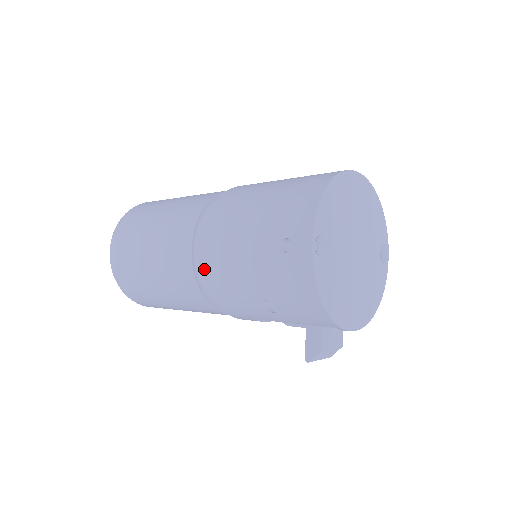
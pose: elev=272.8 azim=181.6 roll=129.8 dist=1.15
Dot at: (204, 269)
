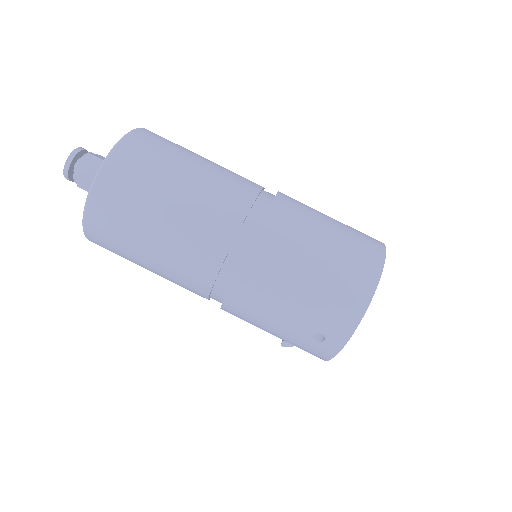
Dot at: (225, 304)
